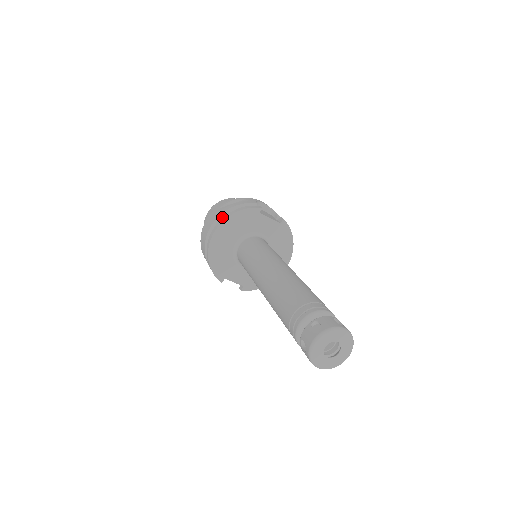
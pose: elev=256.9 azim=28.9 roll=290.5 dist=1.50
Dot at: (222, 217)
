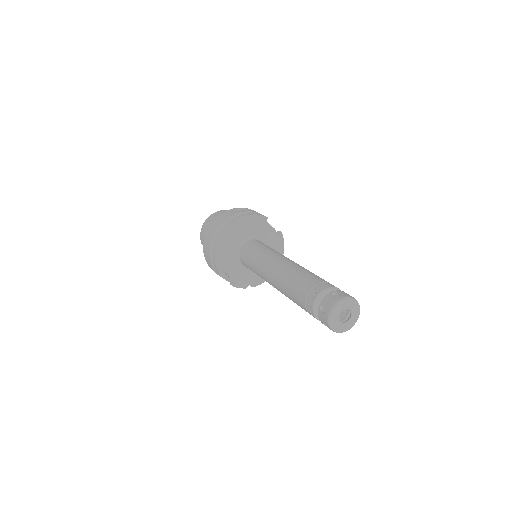
Dot at: (233, 218)
